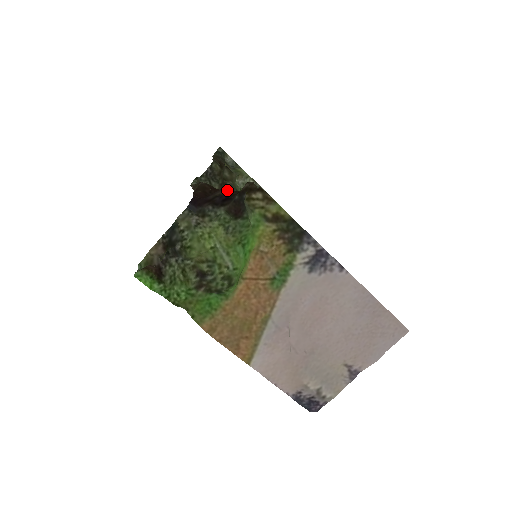
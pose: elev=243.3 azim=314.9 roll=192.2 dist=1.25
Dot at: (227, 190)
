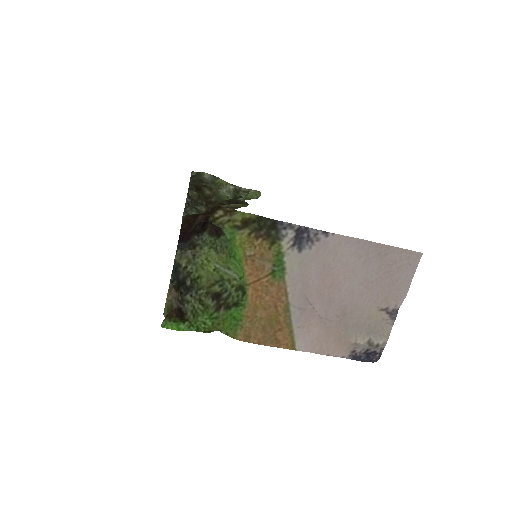
Dot at: (202, 215)
